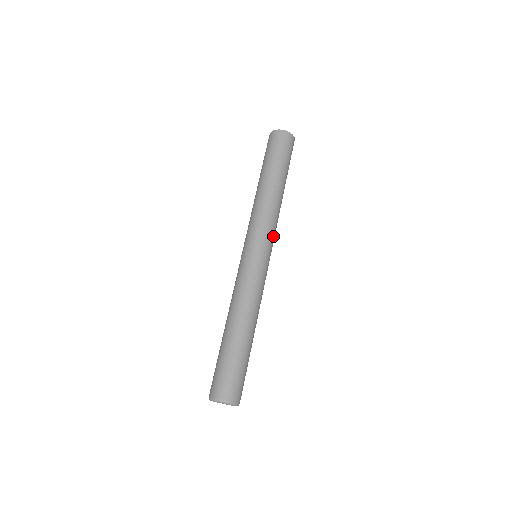
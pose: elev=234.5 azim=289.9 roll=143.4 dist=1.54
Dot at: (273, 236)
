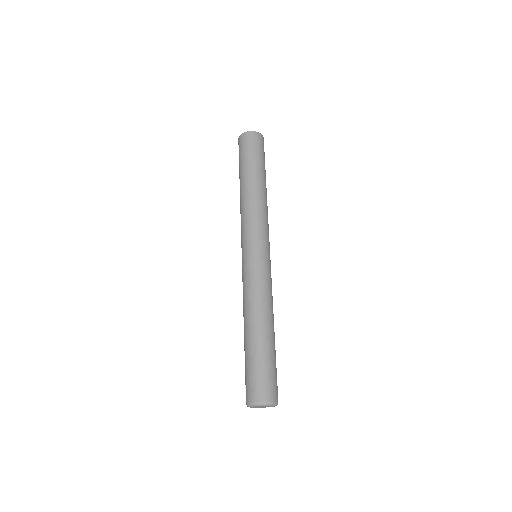
Dot at: (265, 231)
